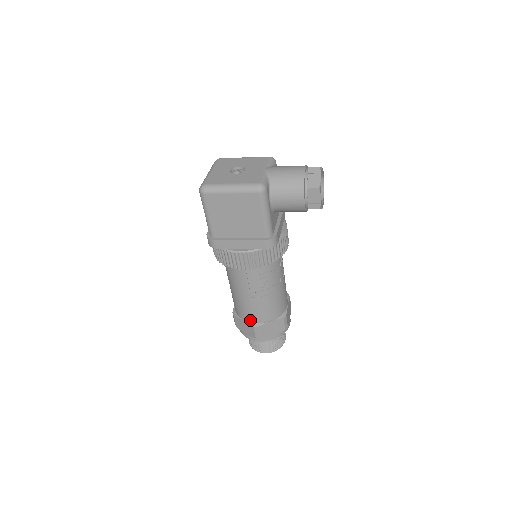
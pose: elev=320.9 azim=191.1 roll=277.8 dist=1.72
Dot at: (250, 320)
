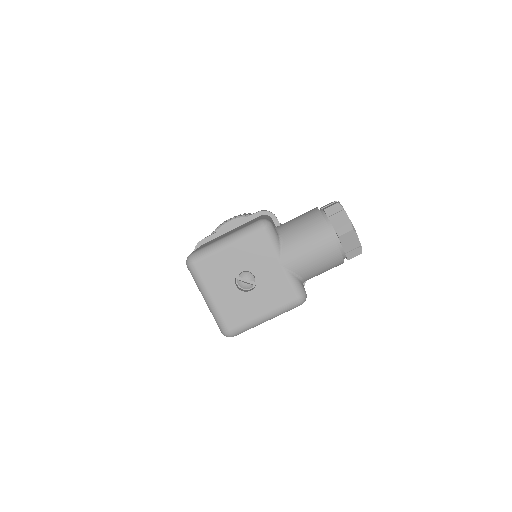
Dot at: occluded
